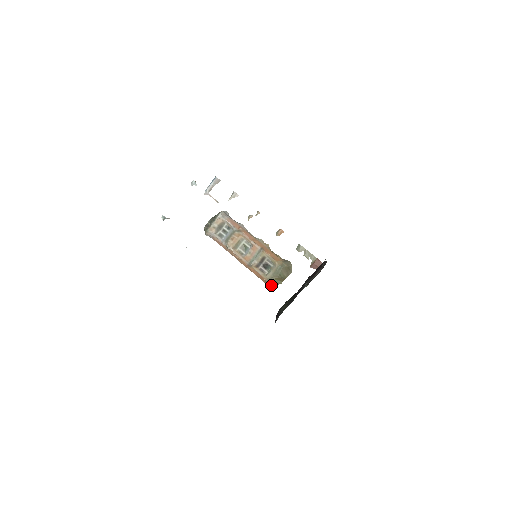
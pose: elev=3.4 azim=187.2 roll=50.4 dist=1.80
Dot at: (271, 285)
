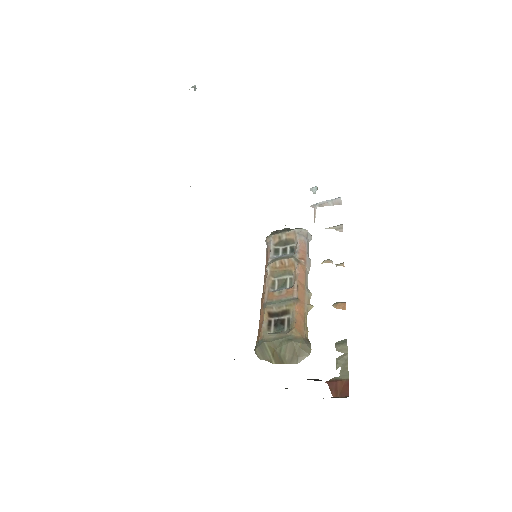
Dot at: (259, 351)
